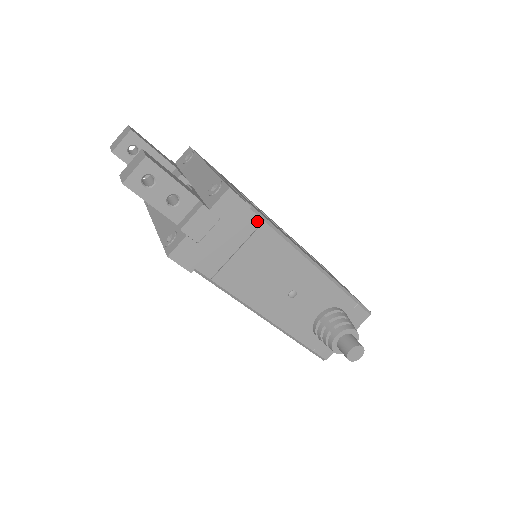
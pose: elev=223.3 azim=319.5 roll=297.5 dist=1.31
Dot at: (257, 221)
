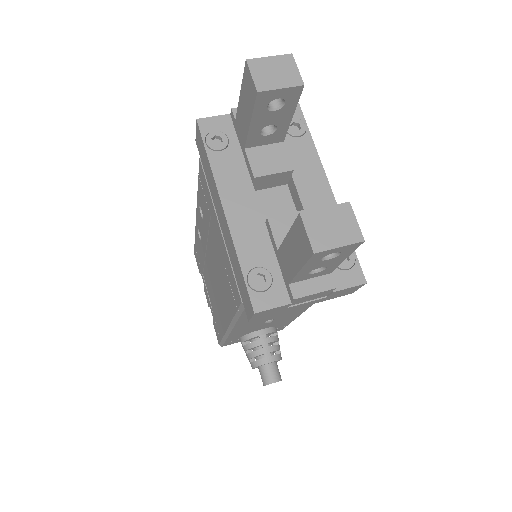
Dot at: occluded
